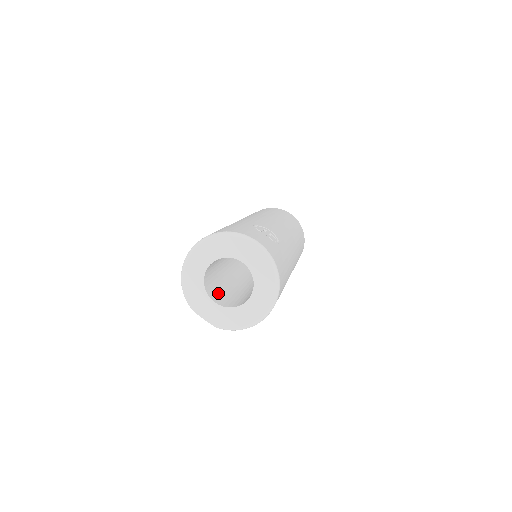
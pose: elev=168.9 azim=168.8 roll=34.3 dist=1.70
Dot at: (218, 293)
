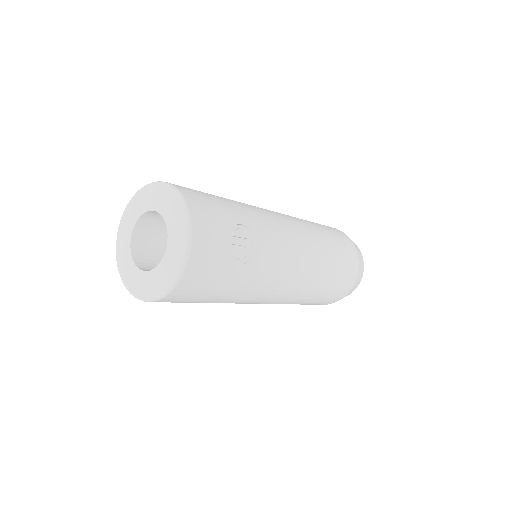
Dot at: (153, 241)
